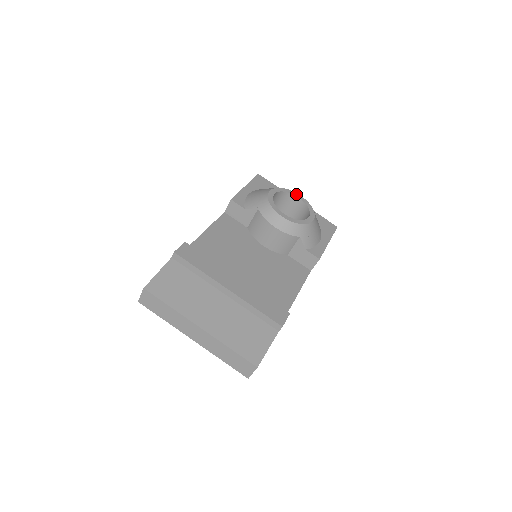
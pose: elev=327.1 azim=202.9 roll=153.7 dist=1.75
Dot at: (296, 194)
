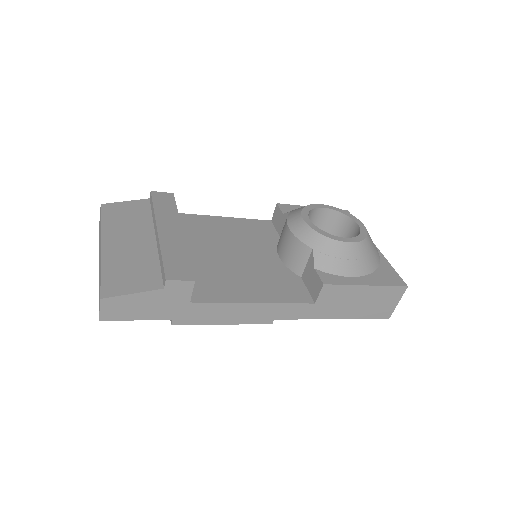
Dot at: (358, 221)
